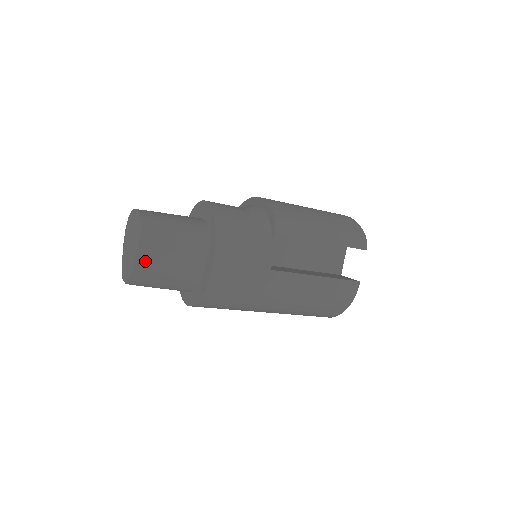
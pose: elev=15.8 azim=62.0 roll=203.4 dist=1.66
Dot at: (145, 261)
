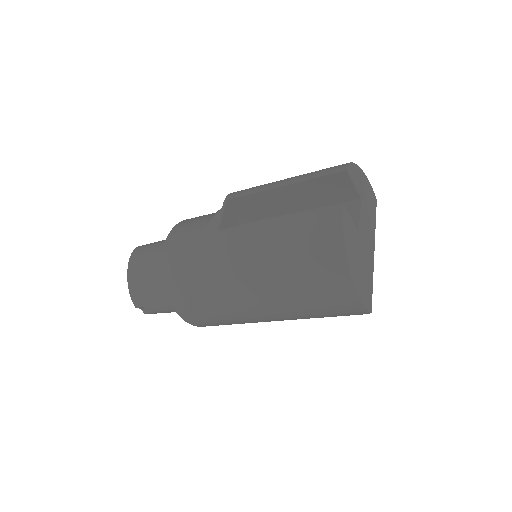
Dot at: (134, 270)
